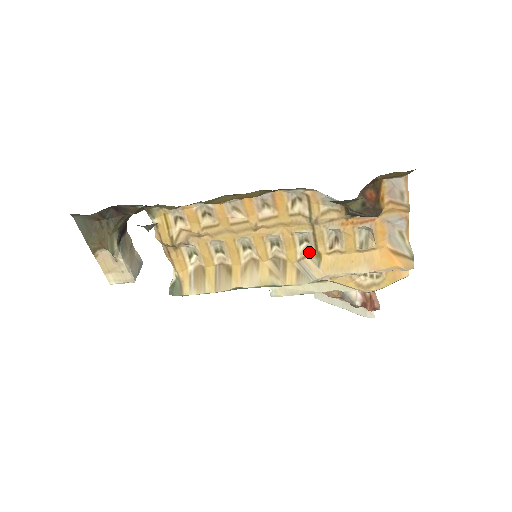
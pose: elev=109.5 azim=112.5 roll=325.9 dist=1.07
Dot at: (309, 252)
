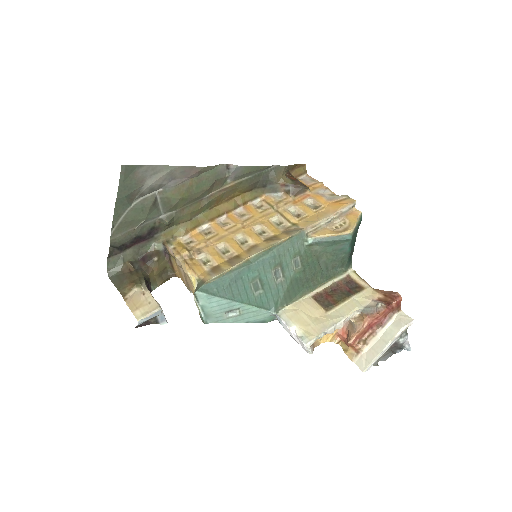
Dot at: (287, 227)
